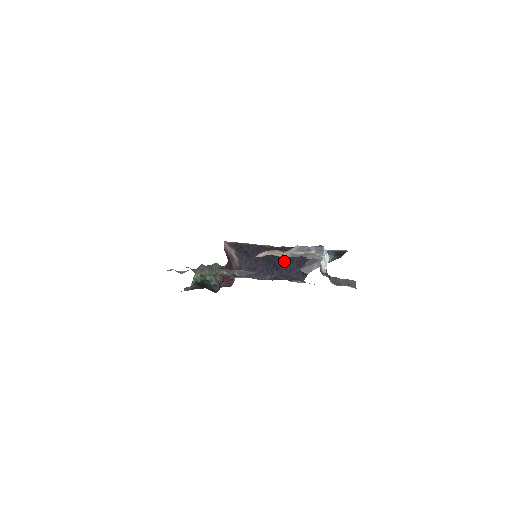
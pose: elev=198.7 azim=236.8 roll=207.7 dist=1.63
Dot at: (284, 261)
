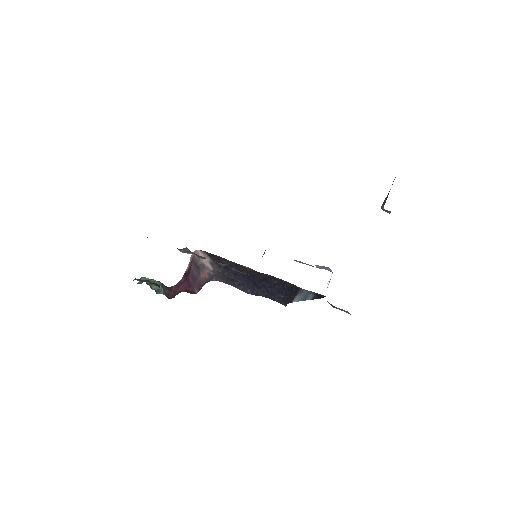
Dot at: (266, 284)
